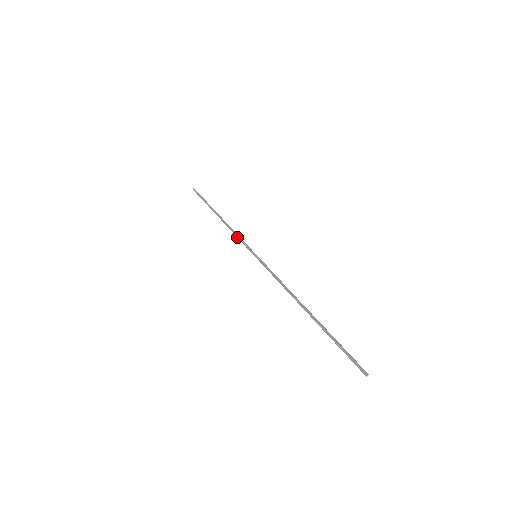
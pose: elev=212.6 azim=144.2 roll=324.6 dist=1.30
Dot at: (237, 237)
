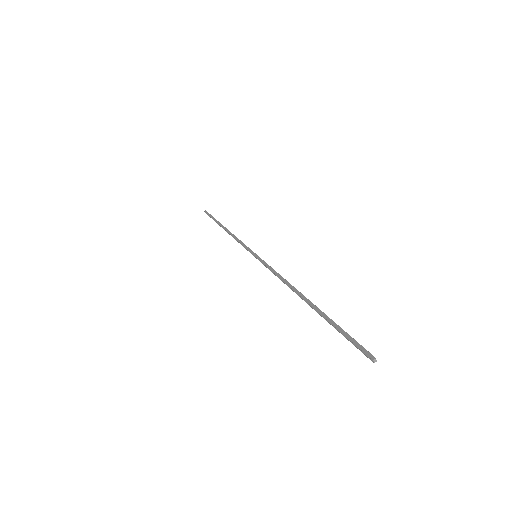
Dot at: (239, 242)
